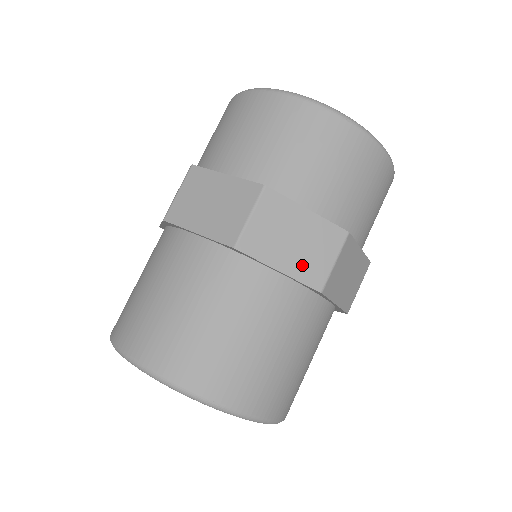
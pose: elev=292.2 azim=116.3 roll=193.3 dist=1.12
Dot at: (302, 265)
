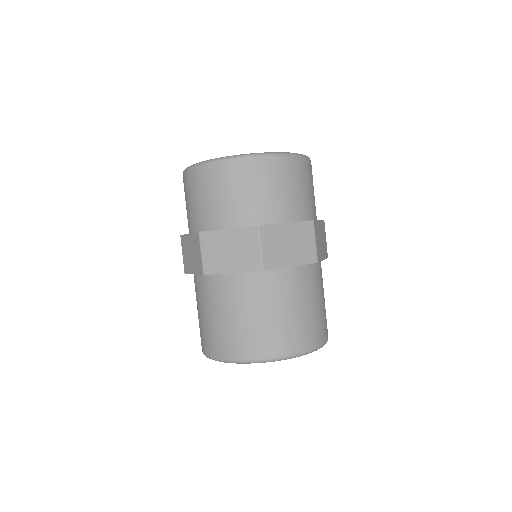
Dot at: (301, 255)
